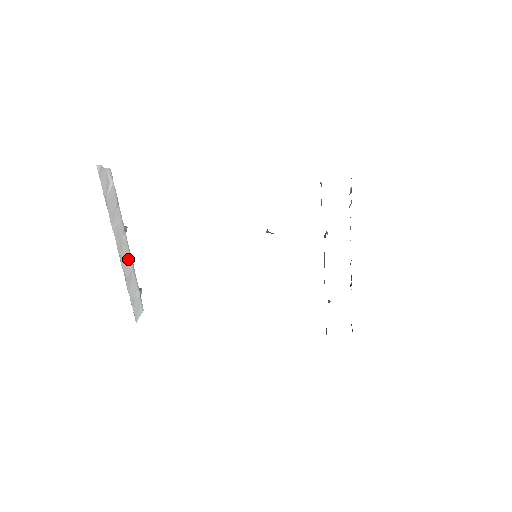
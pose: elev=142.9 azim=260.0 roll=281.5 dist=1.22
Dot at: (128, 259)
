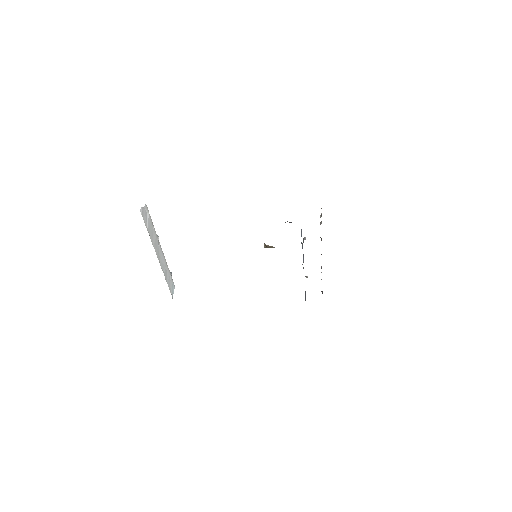
Dot at: (163, 259)
